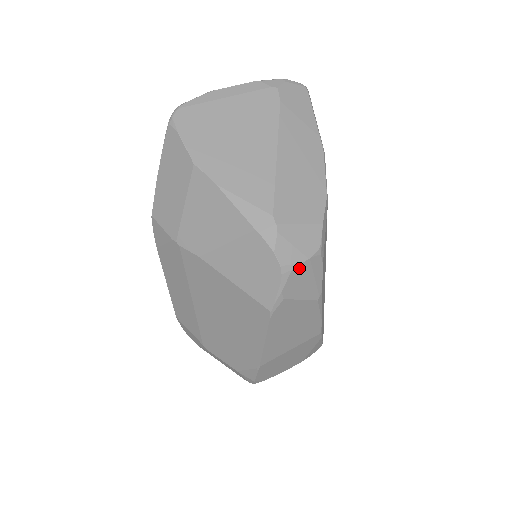
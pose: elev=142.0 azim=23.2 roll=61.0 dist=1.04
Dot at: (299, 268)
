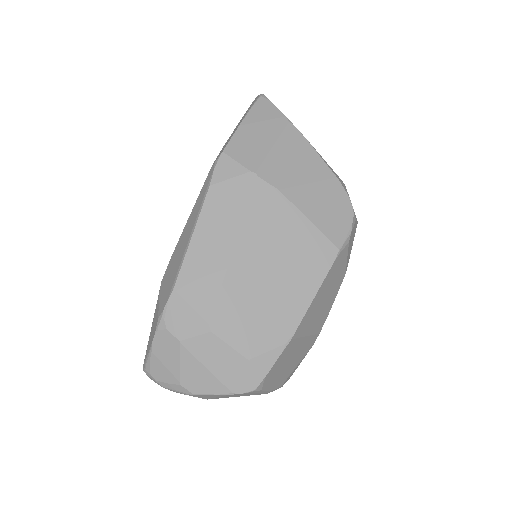
Dot at: (356, 223)
